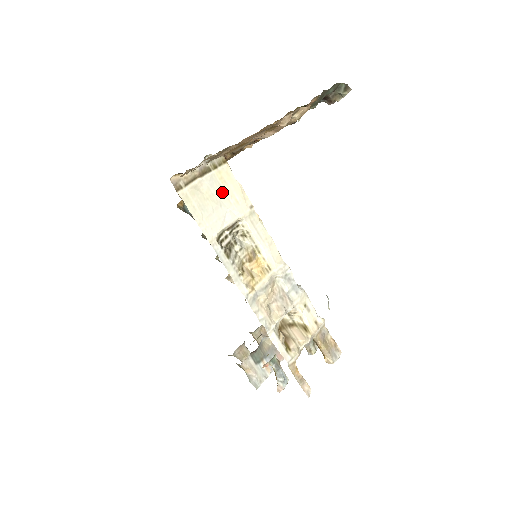
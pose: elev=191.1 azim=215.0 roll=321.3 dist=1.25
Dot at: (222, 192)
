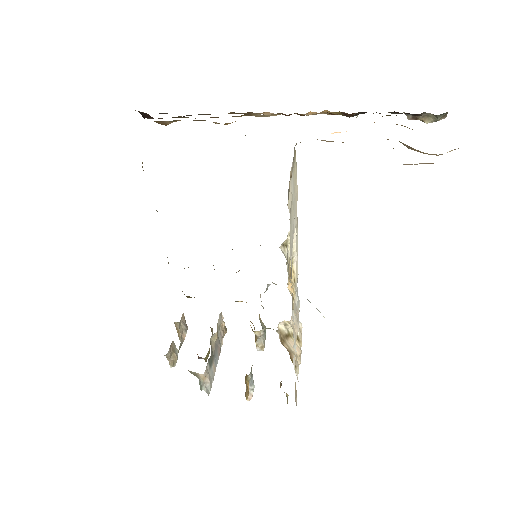
Dot at: (294, 196)
